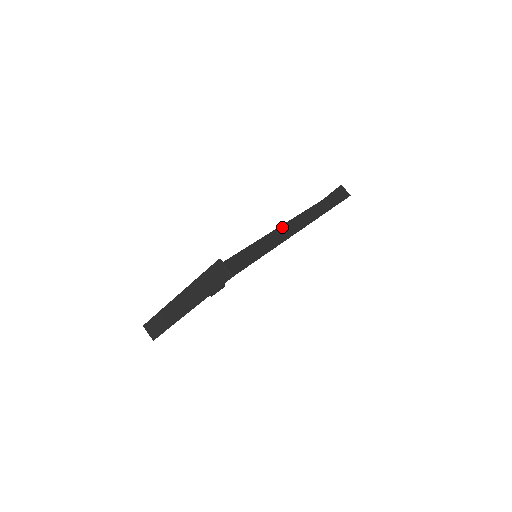
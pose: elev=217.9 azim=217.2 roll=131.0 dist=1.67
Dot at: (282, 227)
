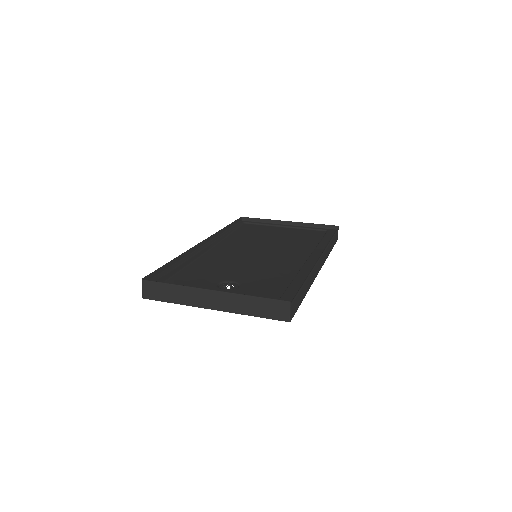
Dot at: (314, 269)
